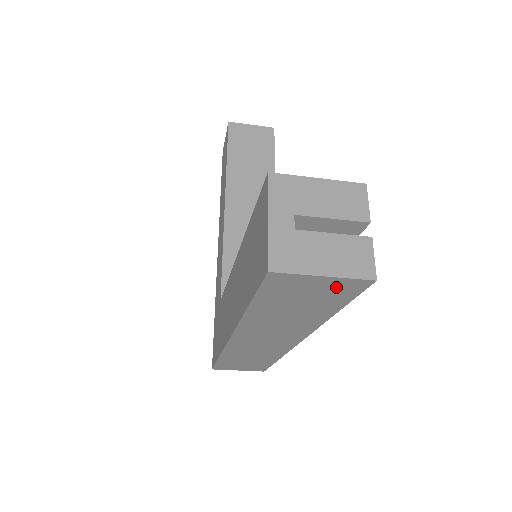
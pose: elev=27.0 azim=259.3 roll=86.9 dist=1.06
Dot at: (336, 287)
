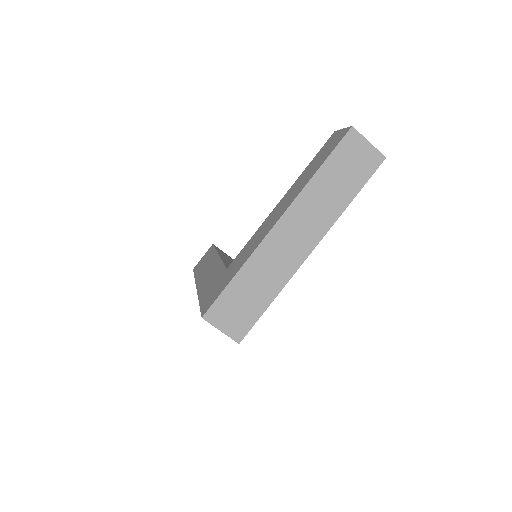
Dot at: (369, 158)
